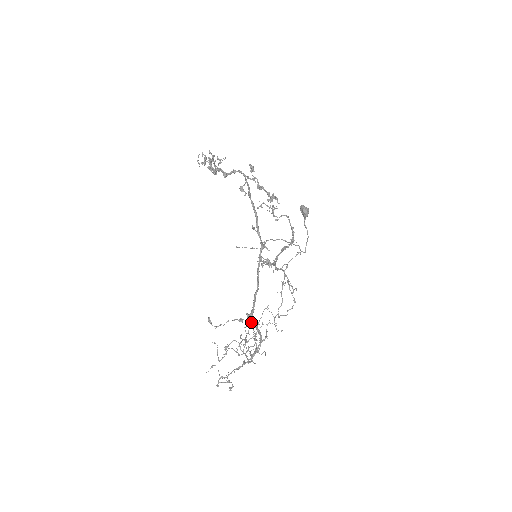
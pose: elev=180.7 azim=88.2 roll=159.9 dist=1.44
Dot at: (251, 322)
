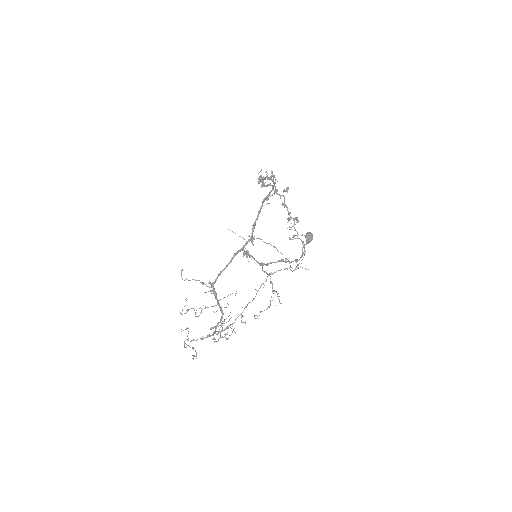
Dot at: (211, 291)
